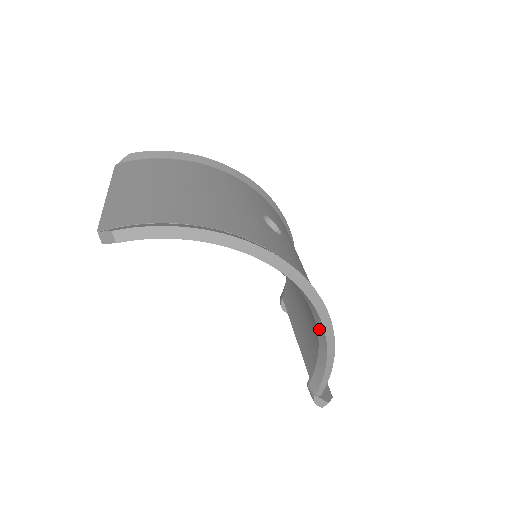
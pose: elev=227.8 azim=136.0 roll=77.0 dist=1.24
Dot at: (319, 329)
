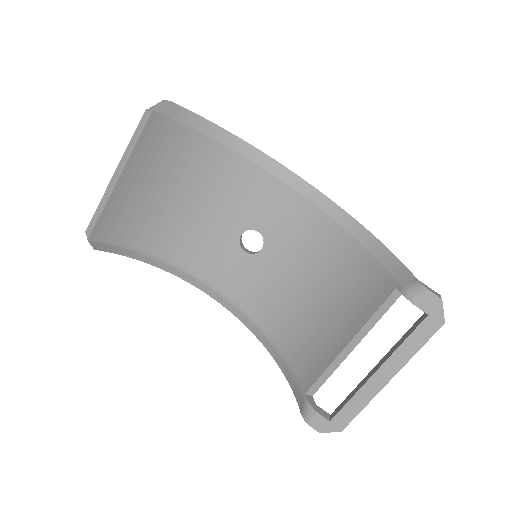
Dot at: (353, 230)
